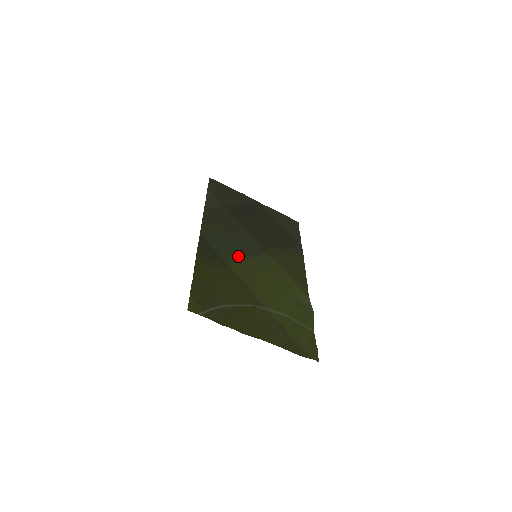
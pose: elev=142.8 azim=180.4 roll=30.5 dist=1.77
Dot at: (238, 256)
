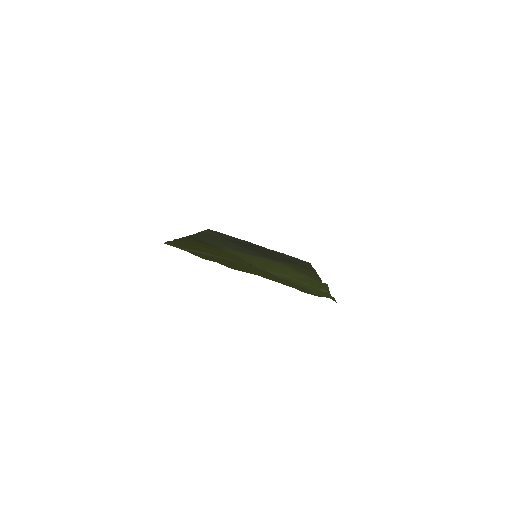
Dot at: (234, 250)
